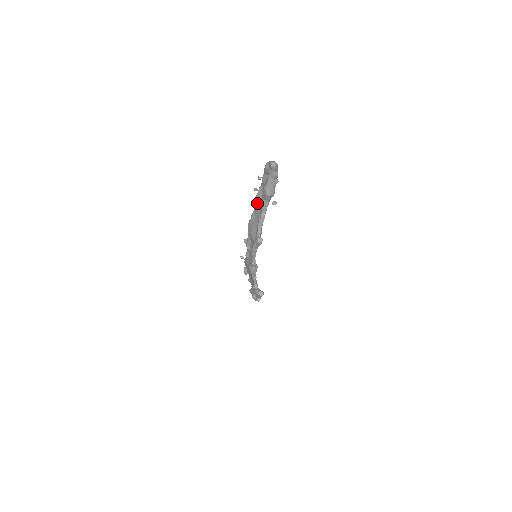
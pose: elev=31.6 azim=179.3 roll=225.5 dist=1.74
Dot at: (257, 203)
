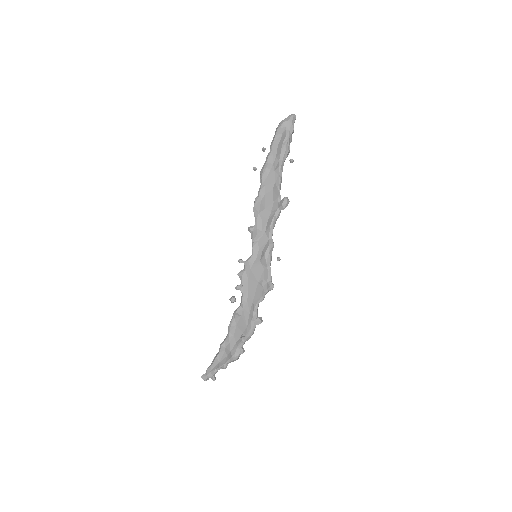
Dot at: (268, 171)
